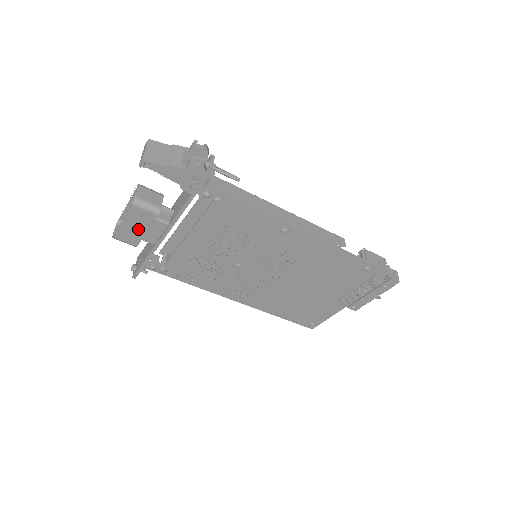
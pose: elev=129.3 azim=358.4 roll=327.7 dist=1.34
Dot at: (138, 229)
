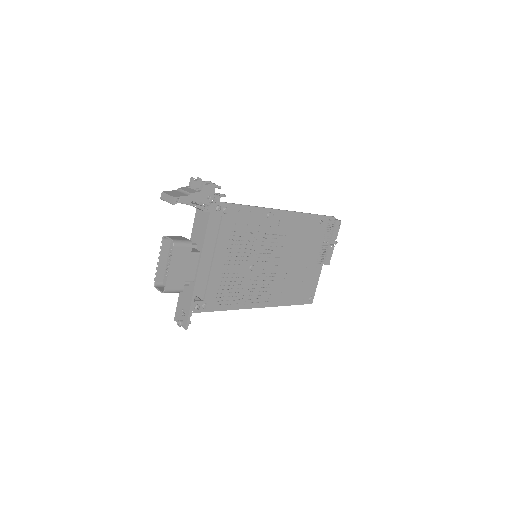
Dot at: (181, 269)
